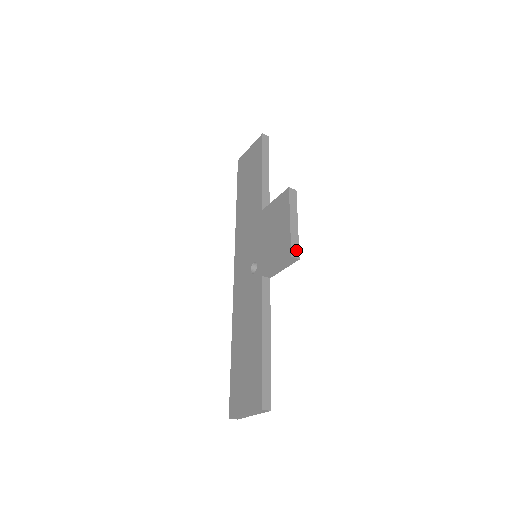
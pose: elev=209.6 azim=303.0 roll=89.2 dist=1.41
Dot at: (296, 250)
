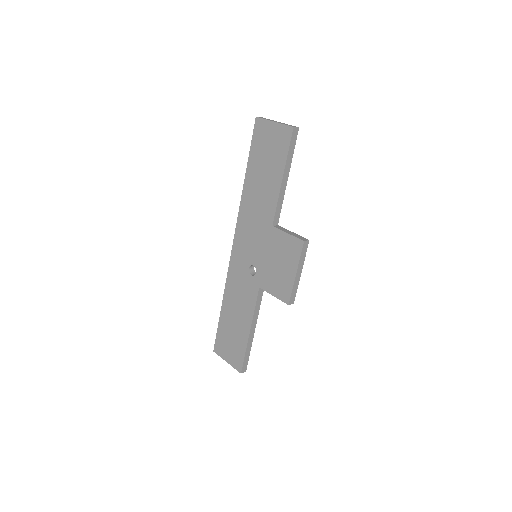
Dot at: (293, 297)
